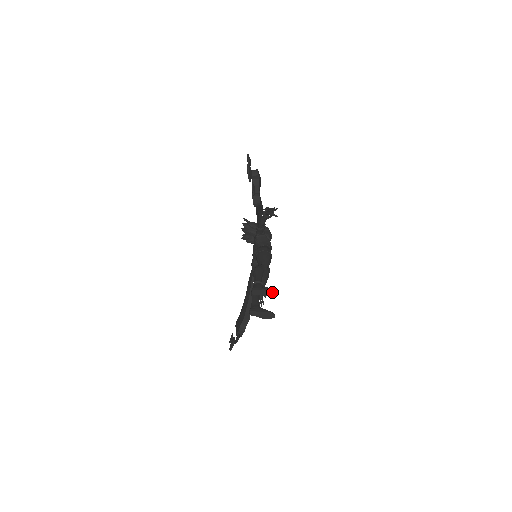
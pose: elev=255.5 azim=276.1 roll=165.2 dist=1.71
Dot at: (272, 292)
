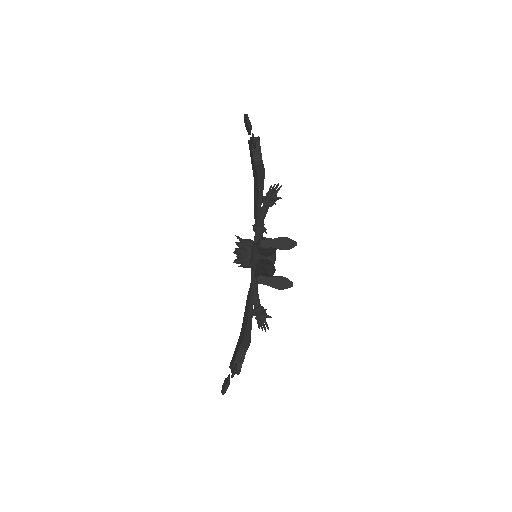
Dot at: (287, 243)
